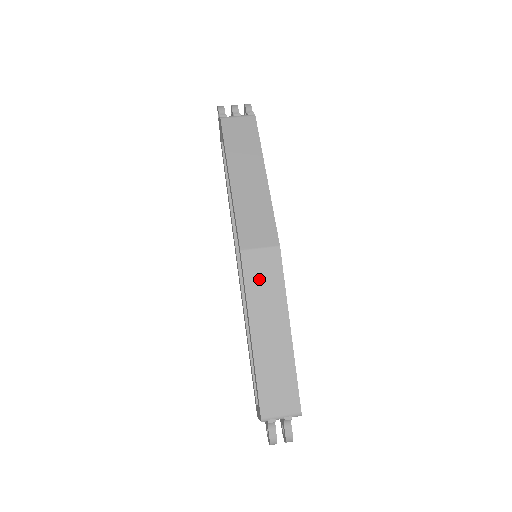
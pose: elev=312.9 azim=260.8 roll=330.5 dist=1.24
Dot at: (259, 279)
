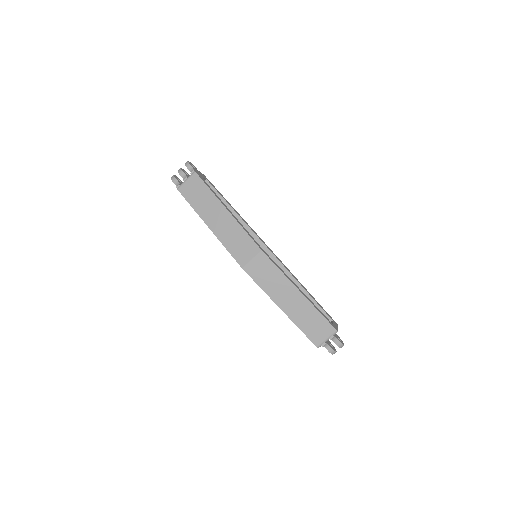
Dot at: (263, 277)
